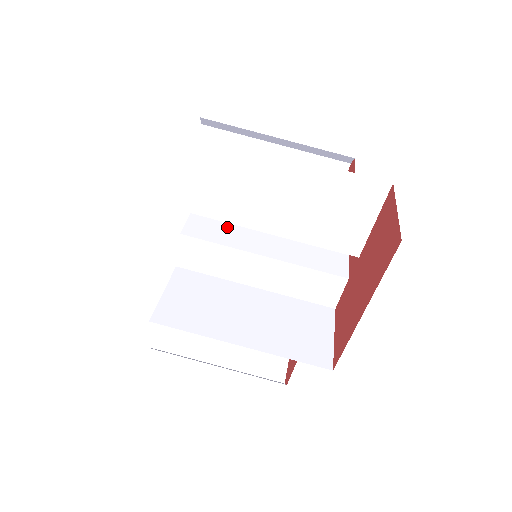
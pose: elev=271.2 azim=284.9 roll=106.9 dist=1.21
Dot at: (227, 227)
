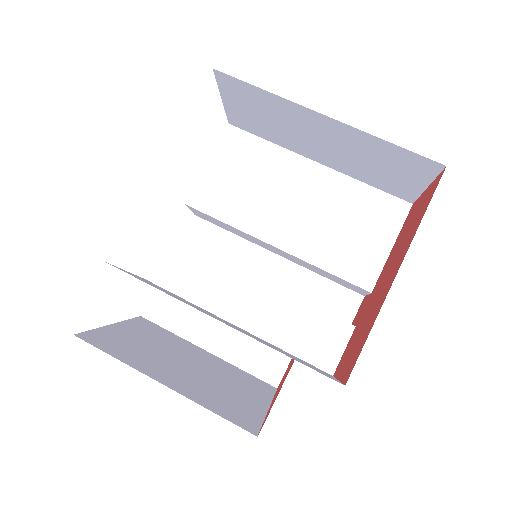
Dot at: occluded
